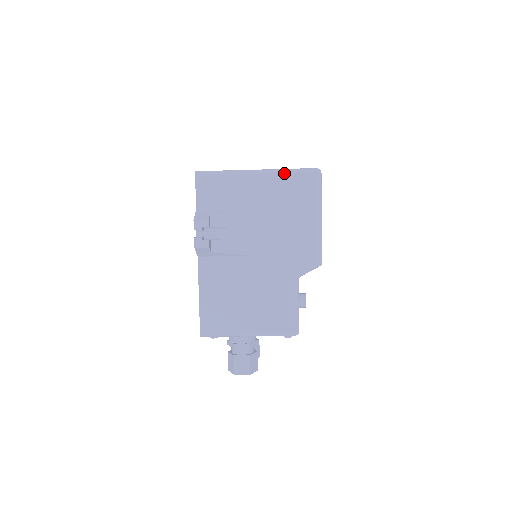
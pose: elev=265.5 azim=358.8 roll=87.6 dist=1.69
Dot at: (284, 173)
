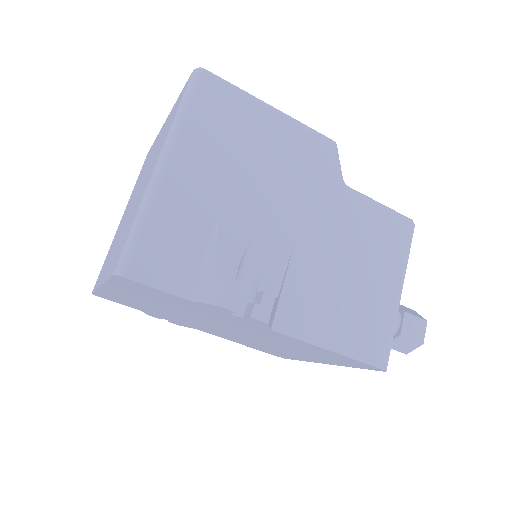
Dot at: (183, 121)
